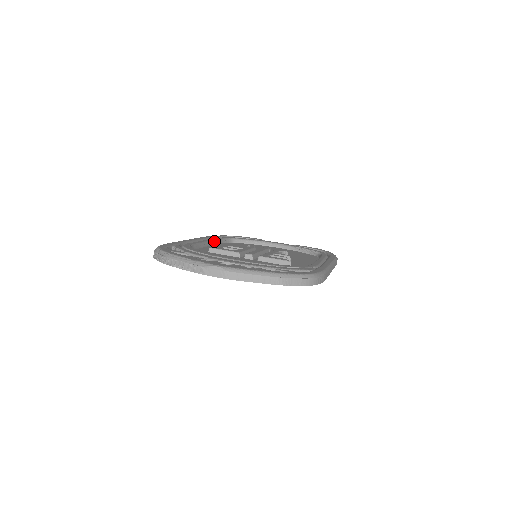
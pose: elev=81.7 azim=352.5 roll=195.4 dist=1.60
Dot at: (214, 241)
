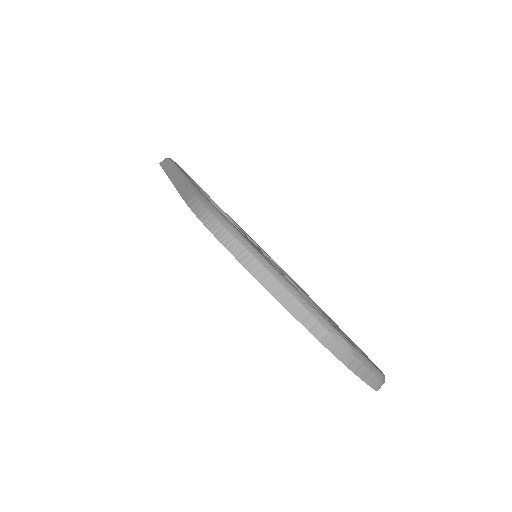
Dot at: occluded
